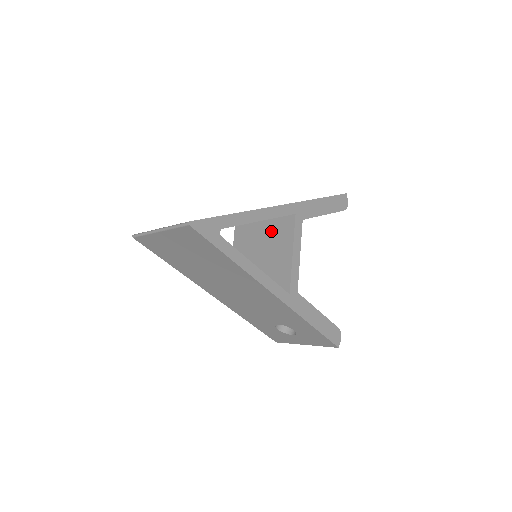
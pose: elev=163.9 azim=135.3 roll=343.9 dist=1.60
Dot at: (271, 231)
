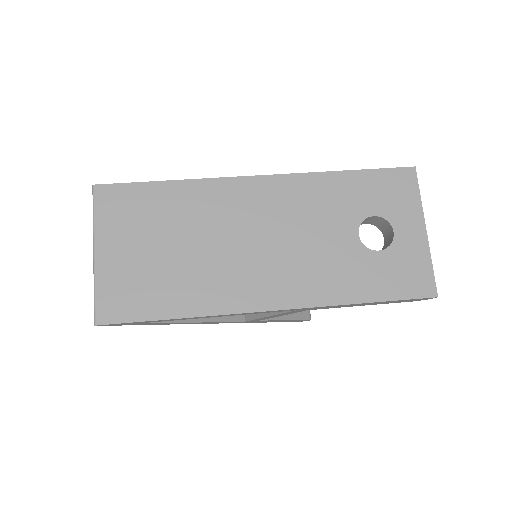
Dot at: occluded
